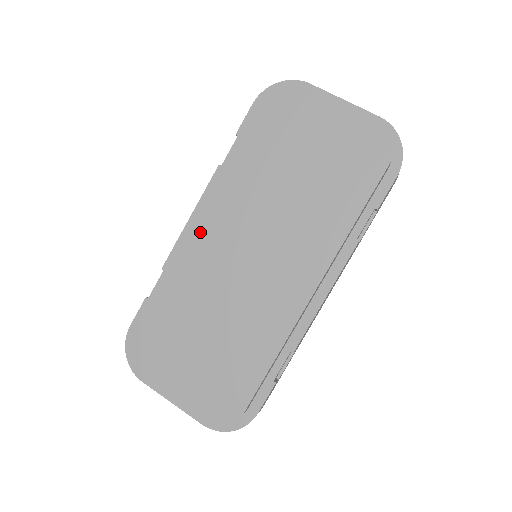
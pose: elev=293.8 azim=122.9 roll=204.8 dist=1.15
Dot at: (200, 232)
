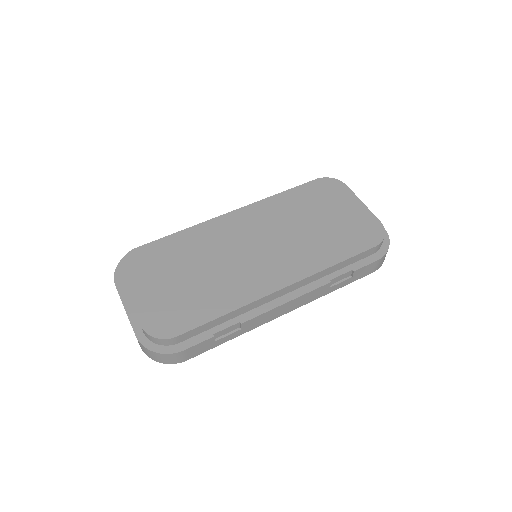
Dot at: (232, 219)
